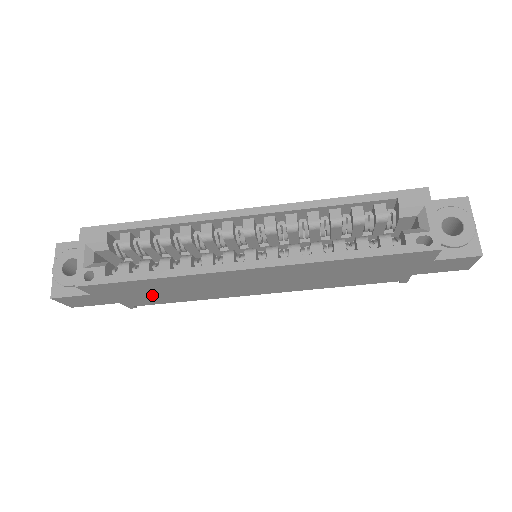
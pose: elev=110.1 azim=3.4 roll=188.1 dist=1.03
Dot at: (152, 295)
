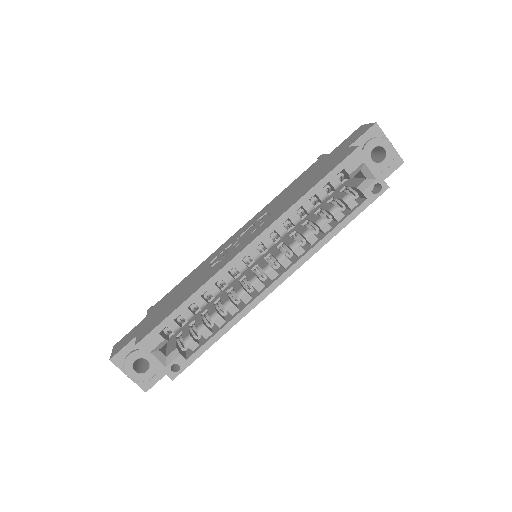
Dot at: occluded
